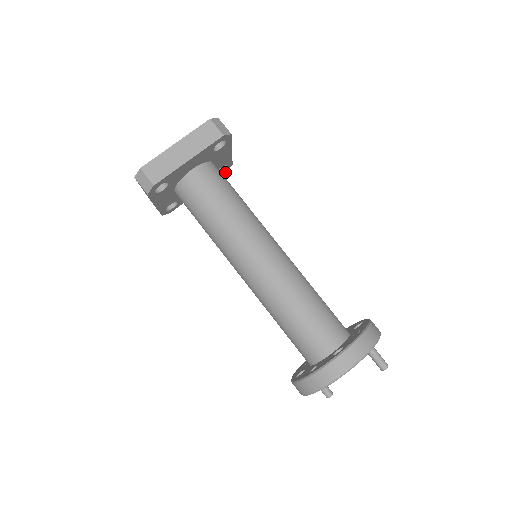
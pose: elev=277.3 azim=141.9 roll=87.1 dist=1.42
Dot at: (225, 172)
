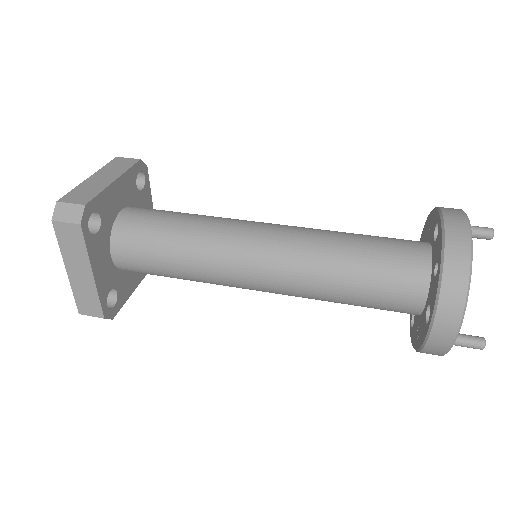
Dot at: occluded
